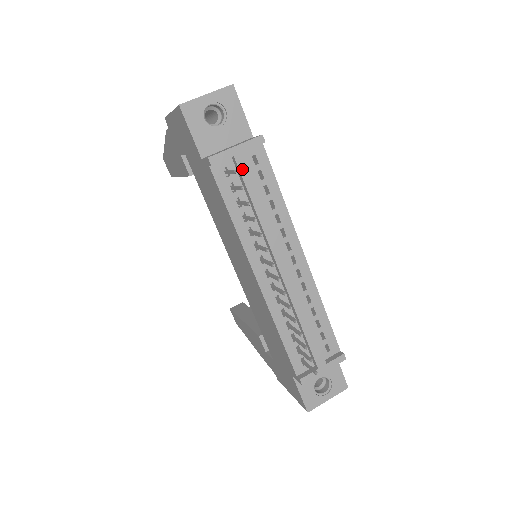
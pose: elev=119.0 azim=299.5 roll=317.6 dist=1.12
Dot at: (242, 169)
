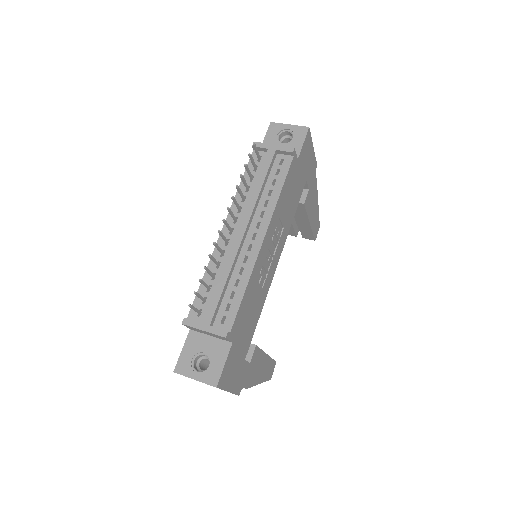
Dot at: (267, 158)
